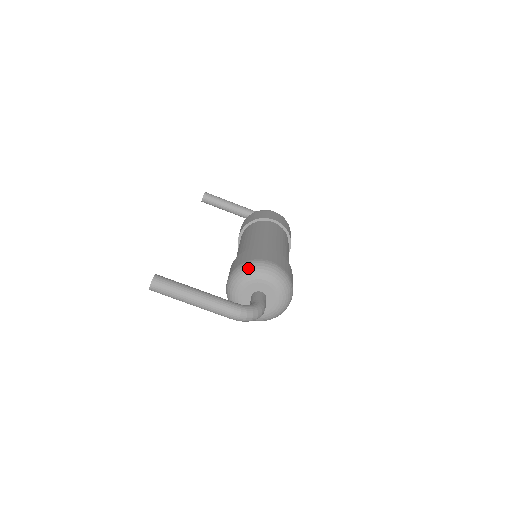
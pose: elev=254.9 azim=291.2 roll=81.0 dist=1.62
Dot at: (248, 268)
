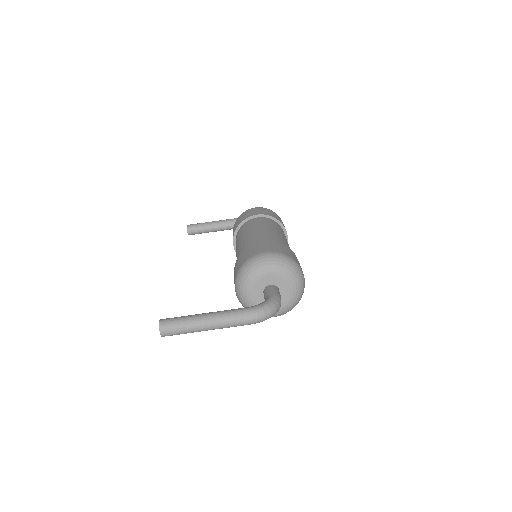
Dot at: (246, 269)
